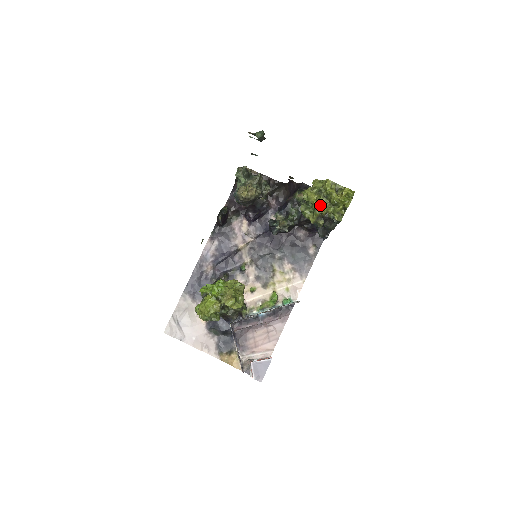
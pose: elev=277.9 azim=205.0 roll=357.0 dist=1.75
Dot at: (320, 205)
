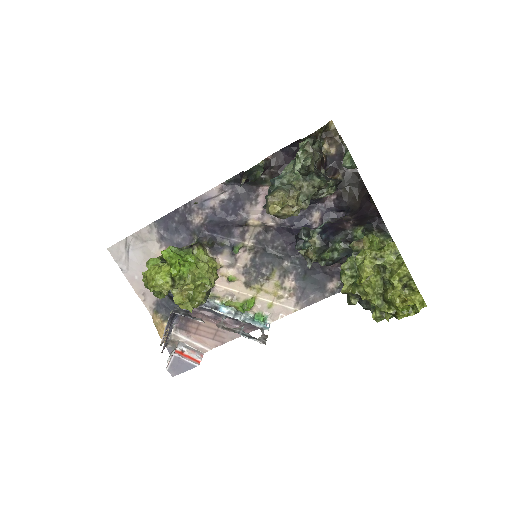
Dot at: (367, 288)
